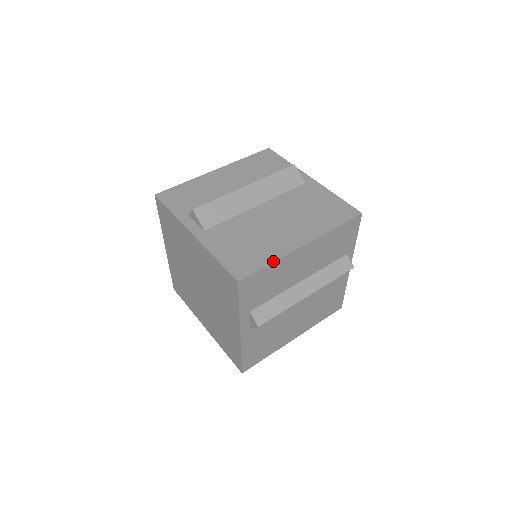
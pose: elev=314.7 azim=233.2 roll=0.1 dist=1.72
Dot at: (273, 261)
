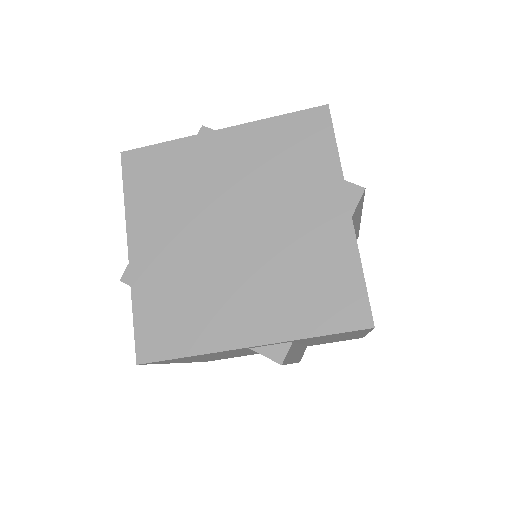
Dot at: occluded
